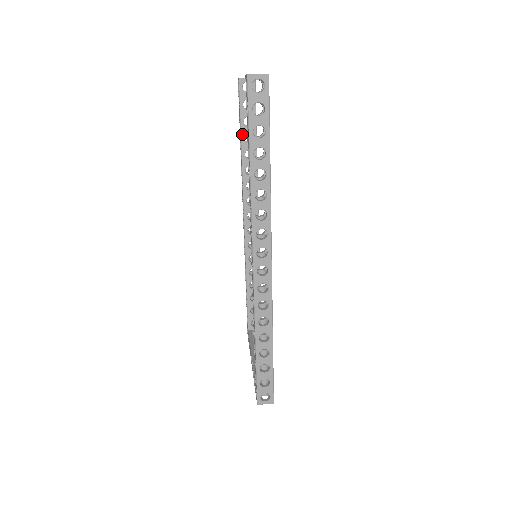
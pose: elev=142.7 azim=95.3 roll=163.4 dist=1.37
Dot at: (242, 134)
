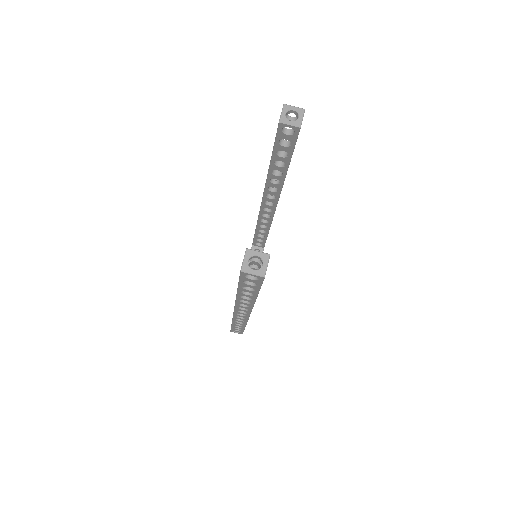
Dot at: (272, 159)
